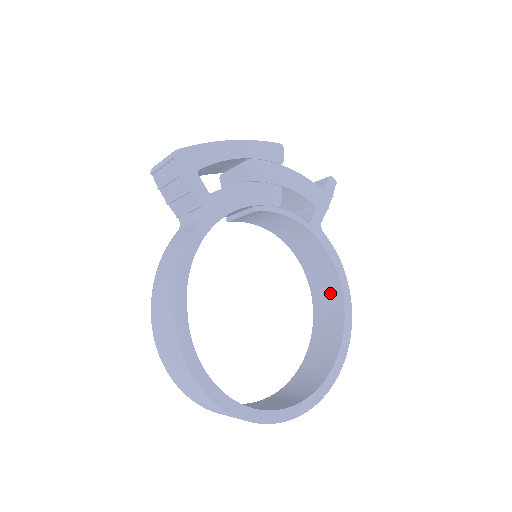
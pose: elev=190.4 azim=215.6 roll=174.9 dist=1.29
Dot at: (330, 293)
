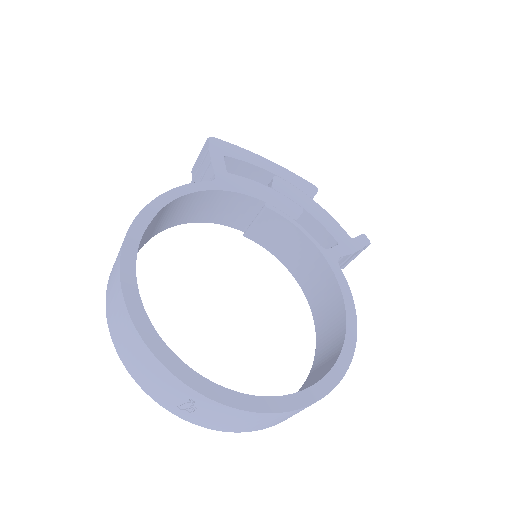
Dot at: (334, 337)
